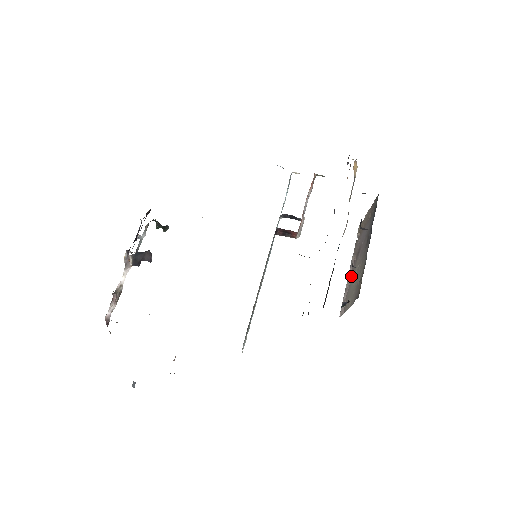
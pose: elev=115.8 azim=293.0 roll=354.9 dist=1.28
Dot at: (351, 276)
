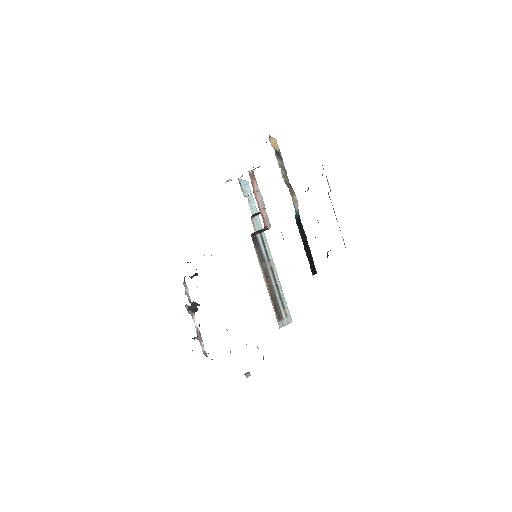
Dot at: occluded
